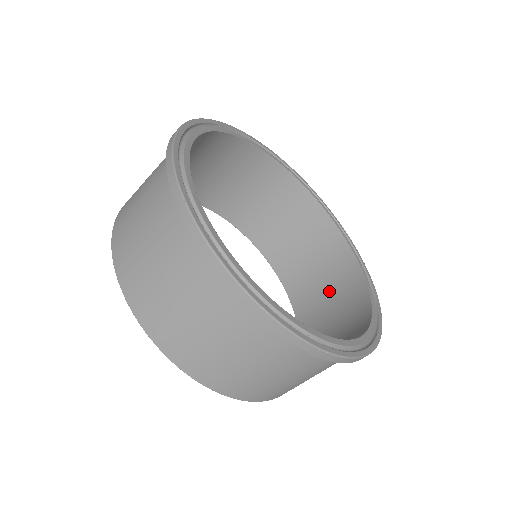
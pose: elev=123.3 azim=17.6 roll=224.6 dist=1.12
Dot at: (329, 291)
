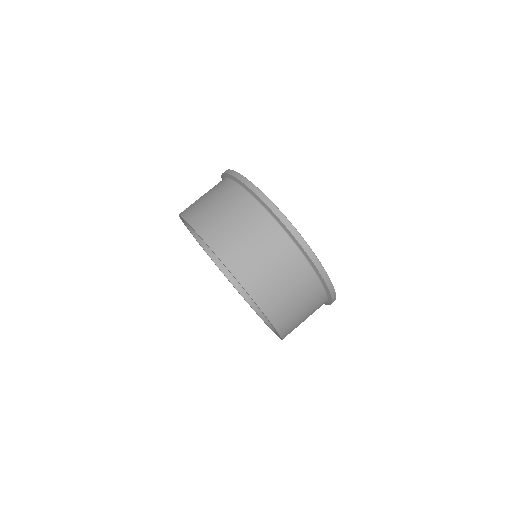
Dot at: occluded
